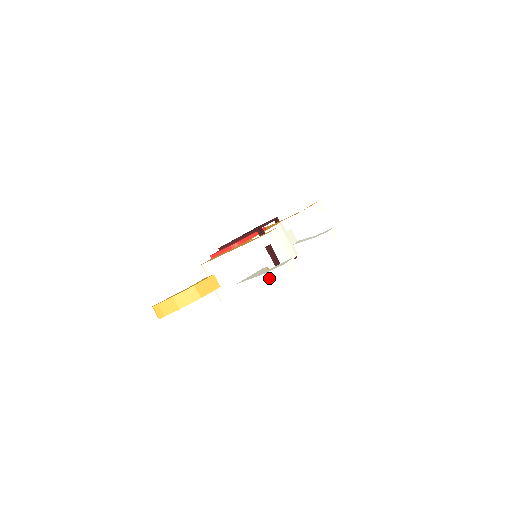
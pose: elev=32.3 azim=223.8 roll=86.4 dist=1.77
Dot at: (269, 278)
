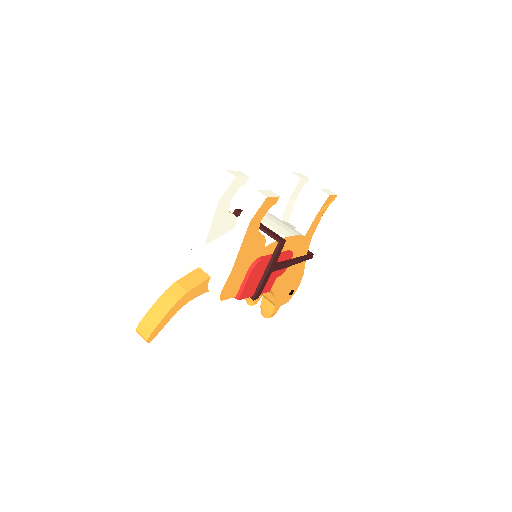
Dot at: (247, 216)
